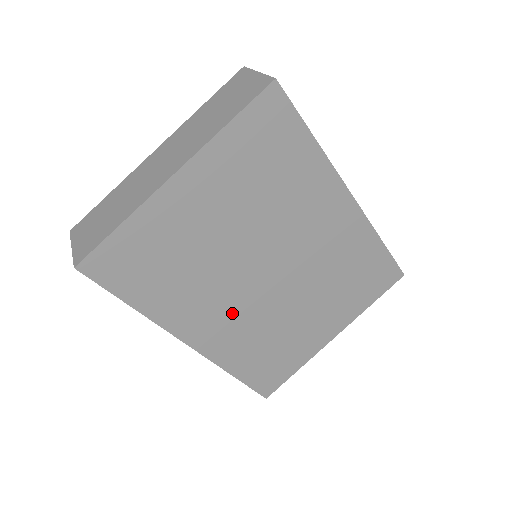
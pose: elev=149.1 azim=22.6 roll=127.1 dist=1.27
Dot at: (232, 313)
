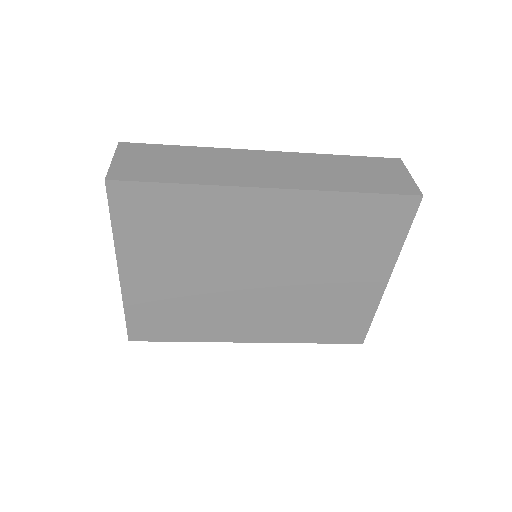
Dot at: (259, 313)
